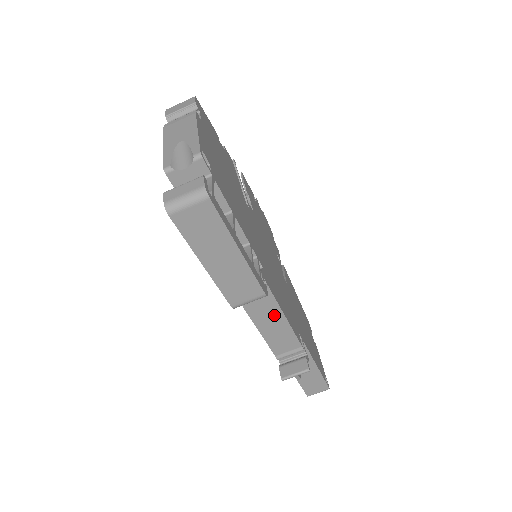
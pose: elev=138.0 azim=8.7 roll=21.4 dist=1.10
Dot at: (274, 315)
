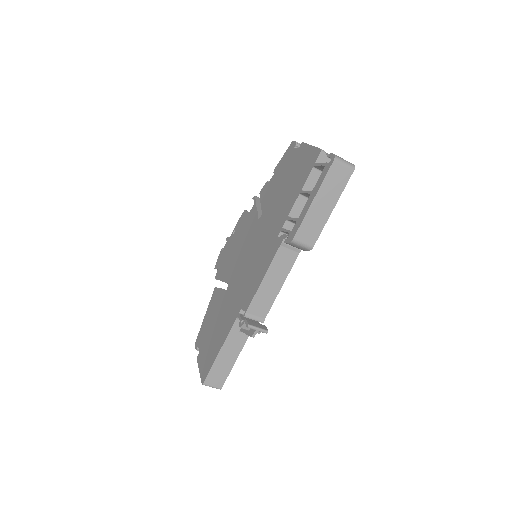
Dot at: (280, 277)
